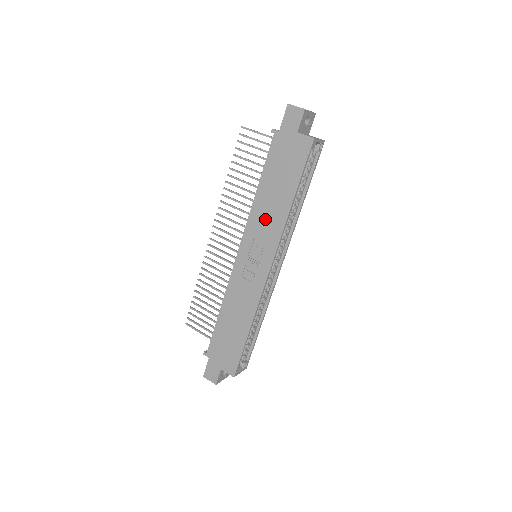
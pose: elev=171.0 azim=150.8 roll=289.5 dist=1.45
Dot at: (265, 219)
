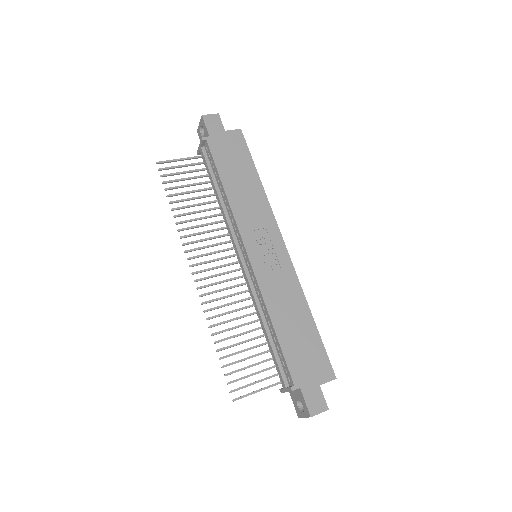
Dot at: (249, 208)
